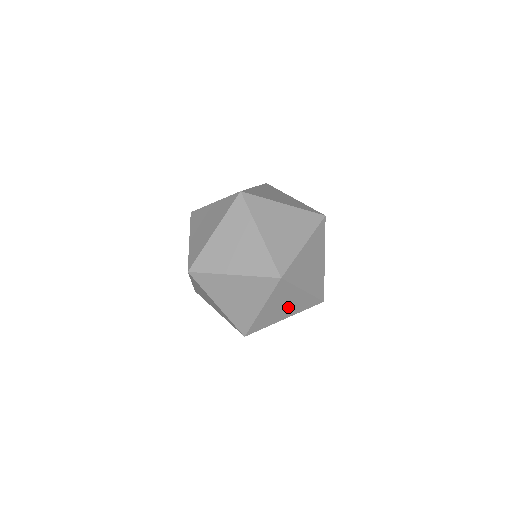
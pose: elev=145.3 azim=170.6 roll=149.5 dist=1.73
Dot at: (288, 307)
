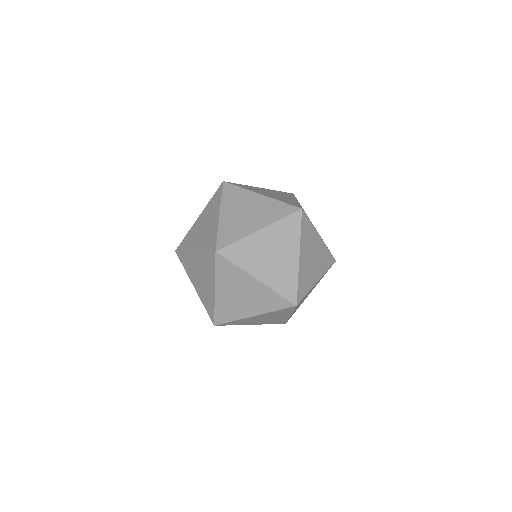
Dot at: (315, 261)
